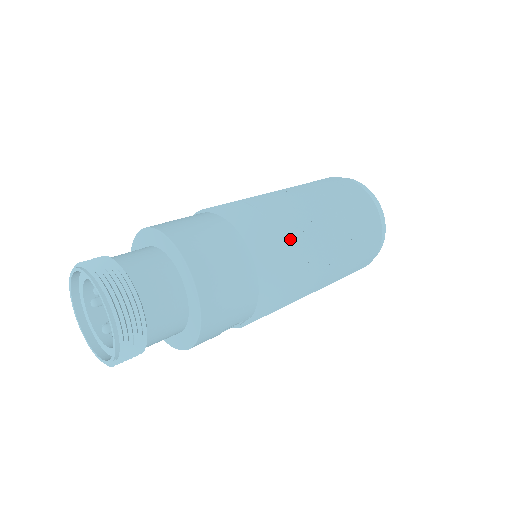
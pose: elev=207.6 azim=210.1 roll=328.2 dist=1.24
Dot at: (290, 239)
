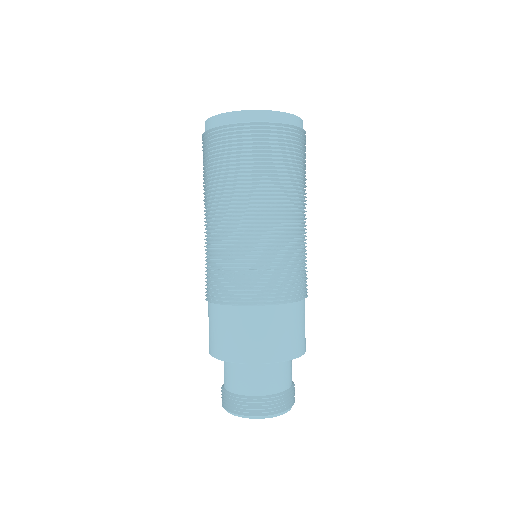
Dot at: (296, 257)
